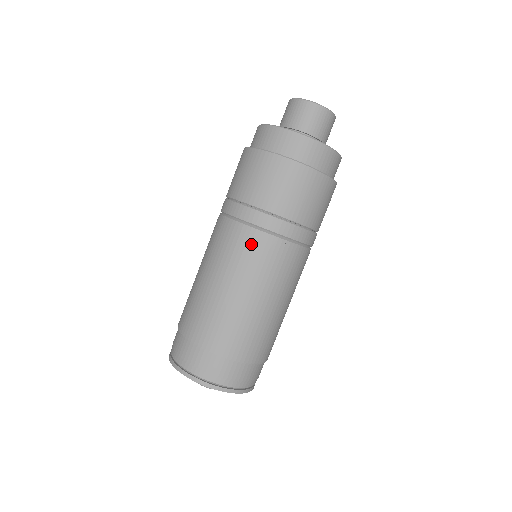
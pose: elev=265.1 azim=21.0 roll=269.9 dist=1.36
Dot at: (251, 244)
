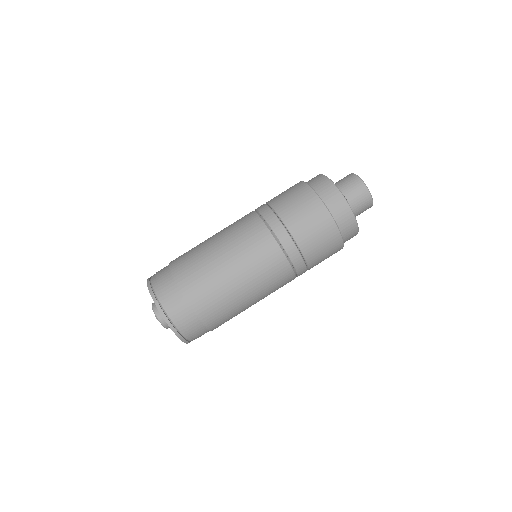
Dot at: (247, 221)
